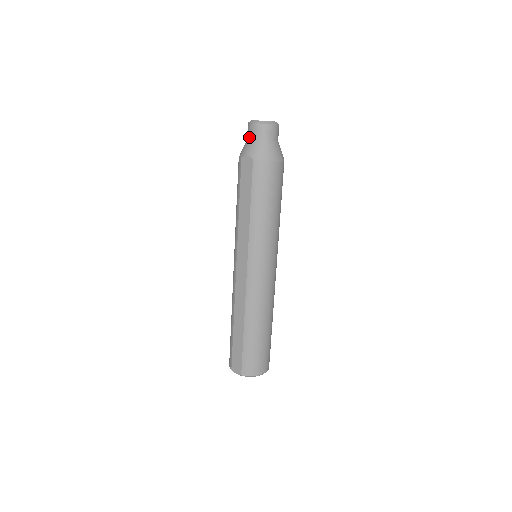
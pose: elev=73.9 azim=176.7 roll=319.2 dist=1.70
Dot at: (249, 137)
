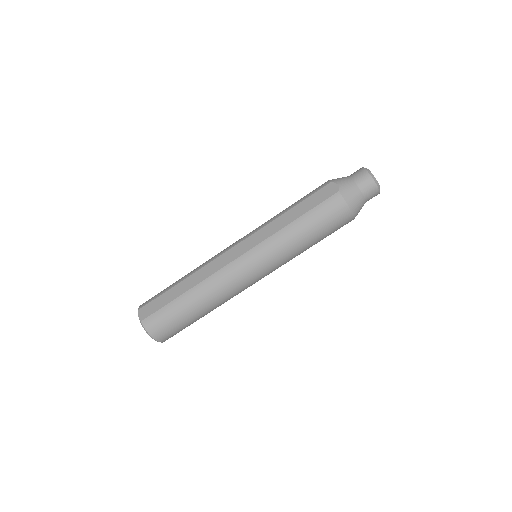
Dot at: (353, 176)
